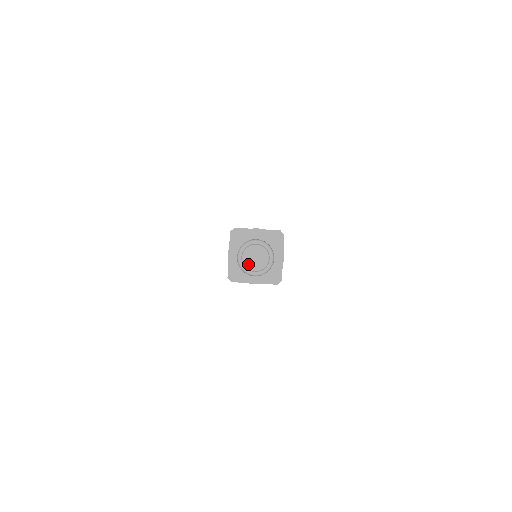
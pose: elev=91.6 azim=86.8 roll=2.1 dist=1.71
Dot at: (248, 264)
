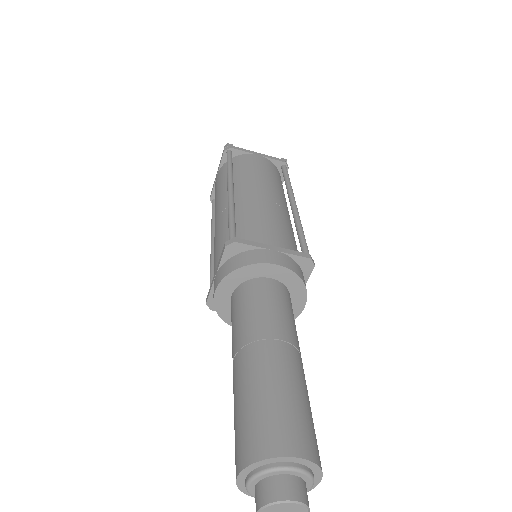
Dot at: out of frame
